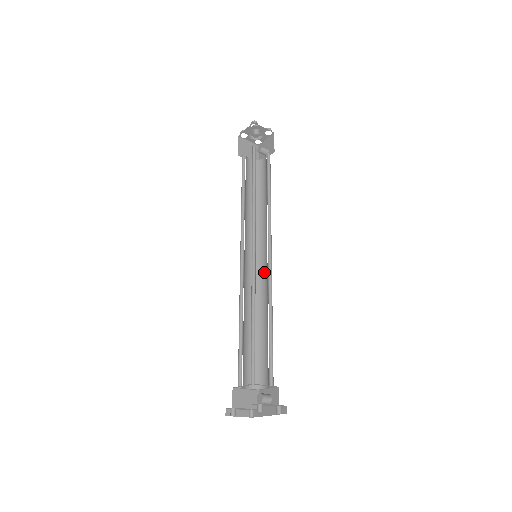
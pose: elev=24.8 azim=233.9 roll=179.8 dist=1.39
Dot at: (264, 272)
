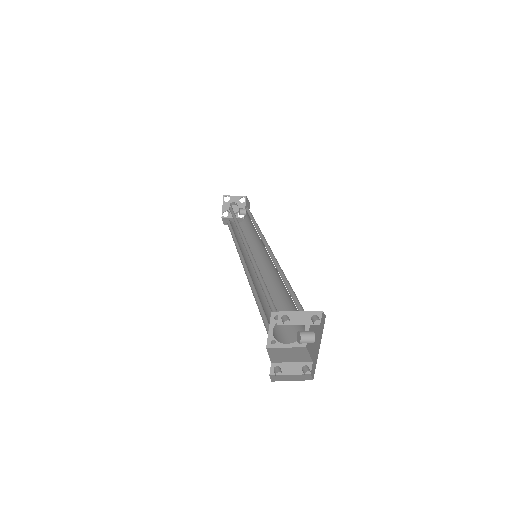
Dot at: (270, 264)
